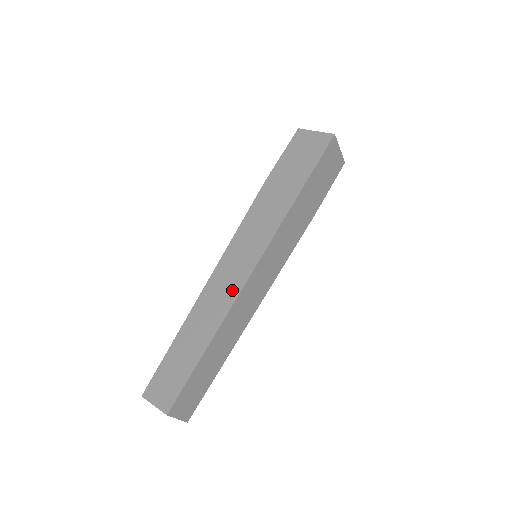
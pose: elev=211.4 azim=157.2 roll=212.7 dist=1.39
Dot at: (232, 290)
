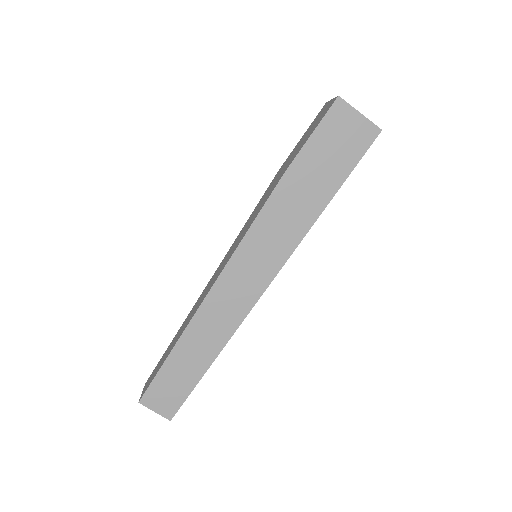
Dot at: (238, 311)
